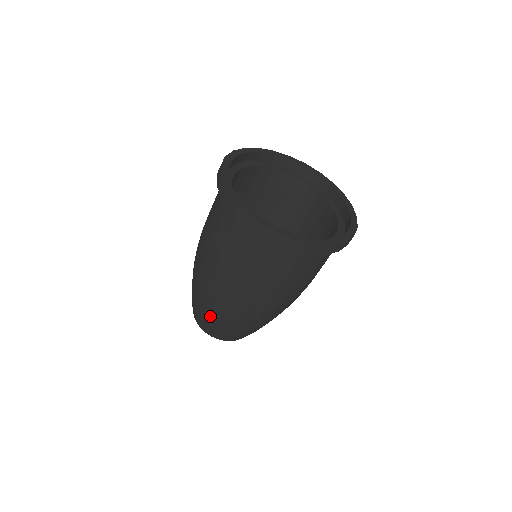
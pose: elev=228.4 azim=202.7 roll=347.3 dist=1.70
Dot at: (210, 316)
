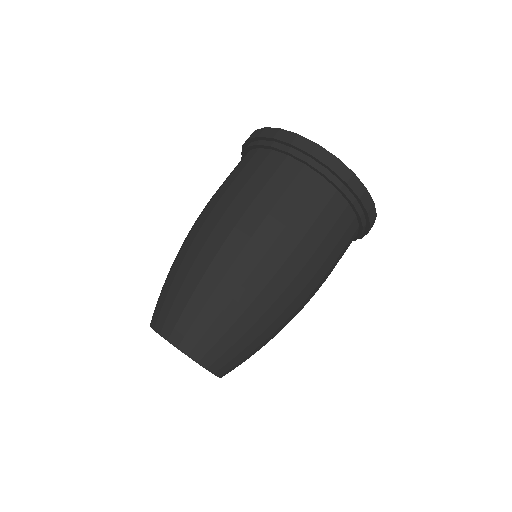
Dot at: (209, 300)
